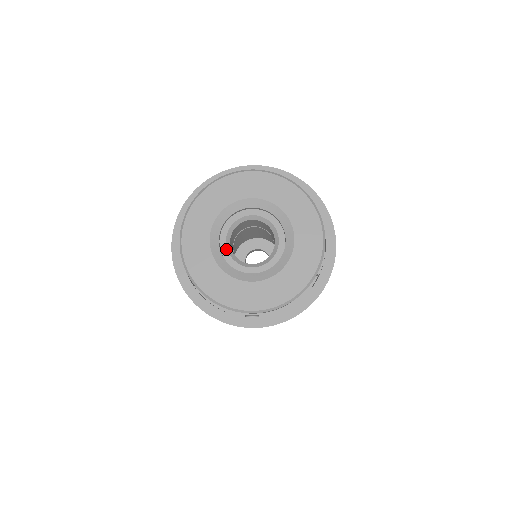
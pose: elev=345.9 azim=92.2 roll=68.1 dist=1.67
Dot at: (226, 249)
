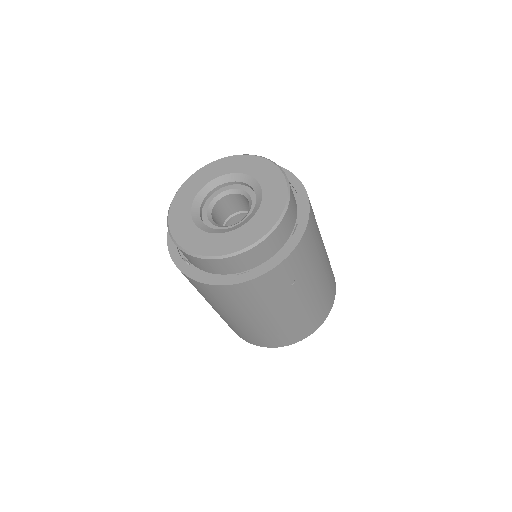
Dot at: (211, 200)
